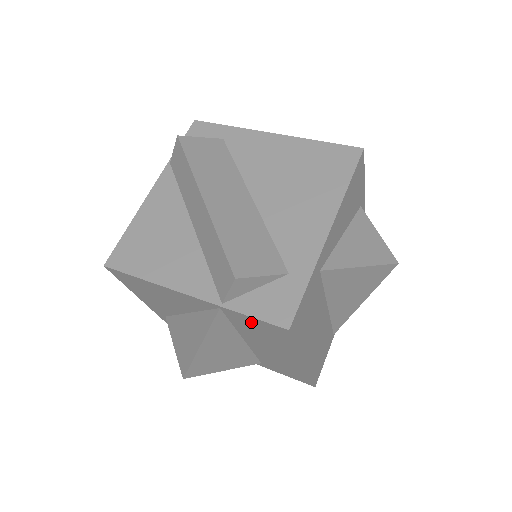
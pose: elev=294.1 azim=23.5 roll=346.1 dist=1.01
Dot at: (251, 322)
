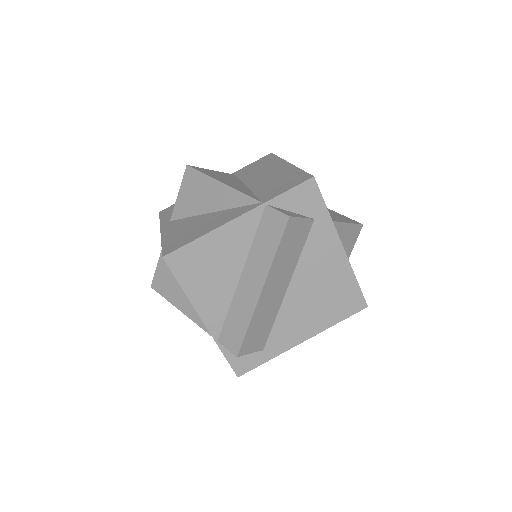
Dot at: occluded
